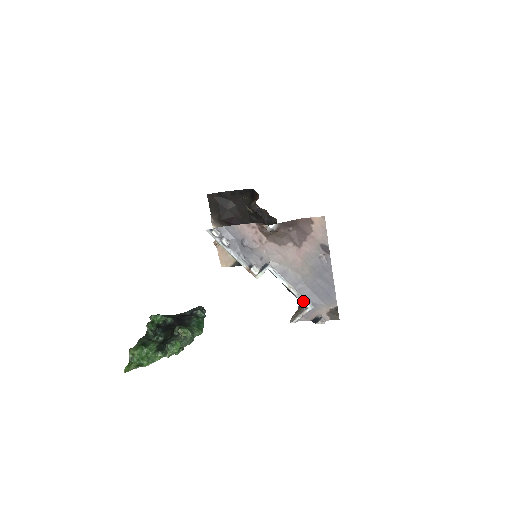
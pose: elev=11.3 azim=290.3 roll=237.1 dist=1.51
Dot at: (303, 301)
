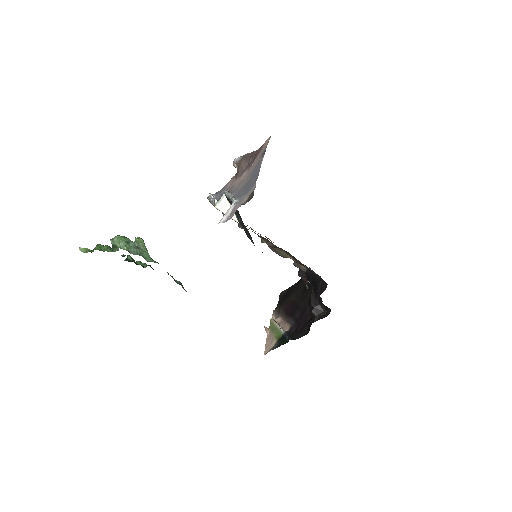
Dot at: (233, 199)
